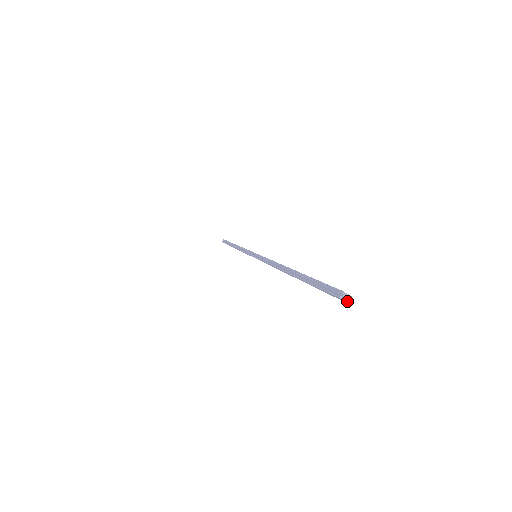
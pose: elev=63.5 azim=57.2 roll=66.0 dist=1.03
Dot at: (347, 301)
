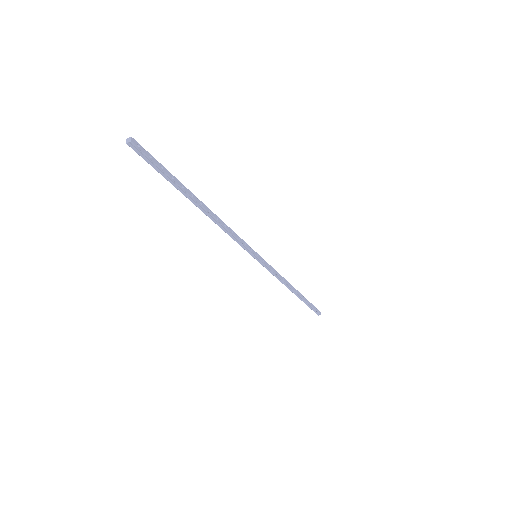
Dot at: (127, 142)
